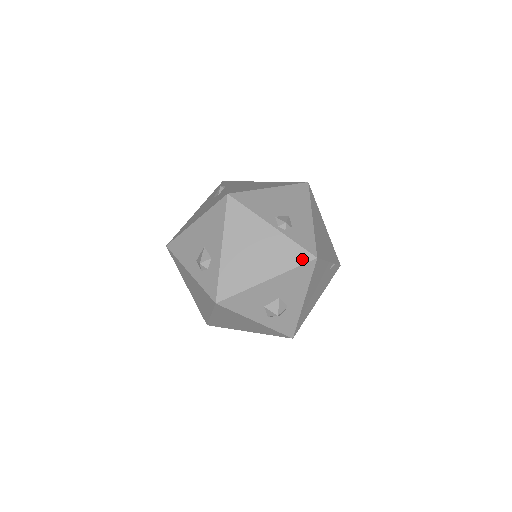
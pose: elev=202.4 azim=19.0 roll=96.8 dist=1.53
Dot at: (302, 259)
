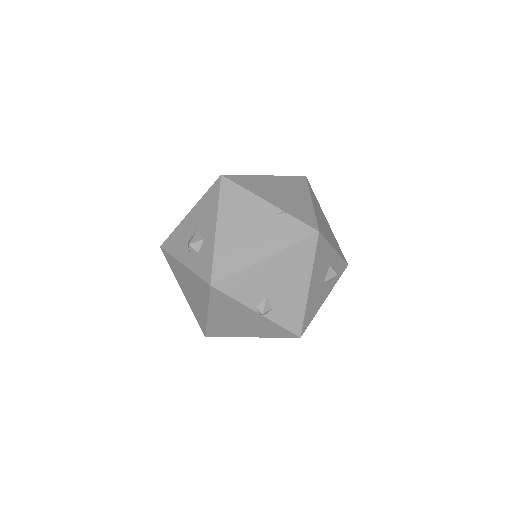
Dot at: occluded
